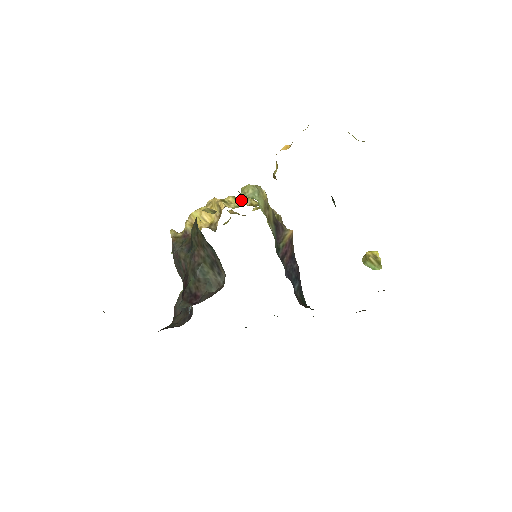
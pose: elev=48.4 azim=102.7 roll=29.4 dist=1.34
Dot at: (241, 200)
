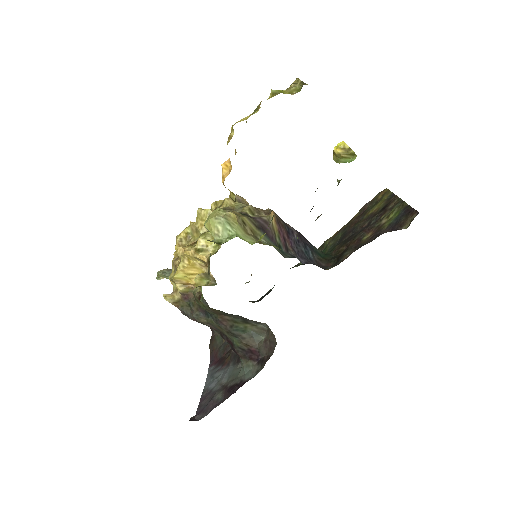
Dot at: occluded
